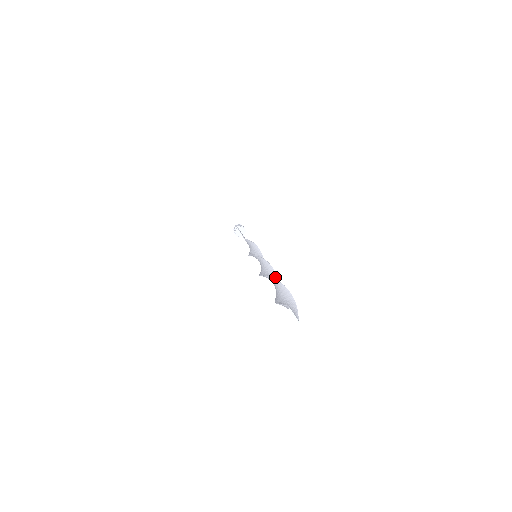
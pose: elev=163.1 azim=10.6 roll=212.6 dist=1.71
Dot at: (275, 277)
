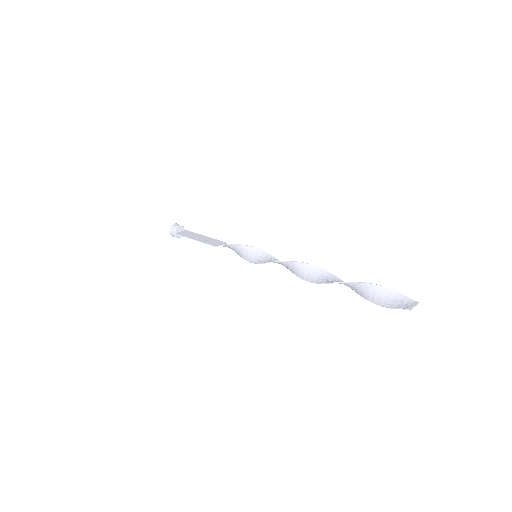
Dot at: (318, 269)
